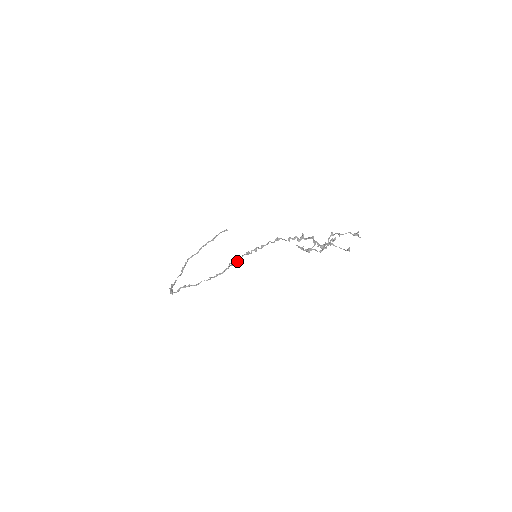
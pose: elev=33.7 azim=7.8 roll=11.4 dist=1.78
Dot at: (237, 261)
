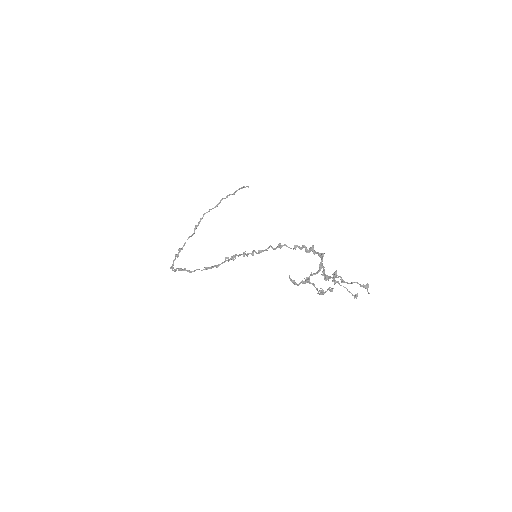
Dot at: (233, 259)
